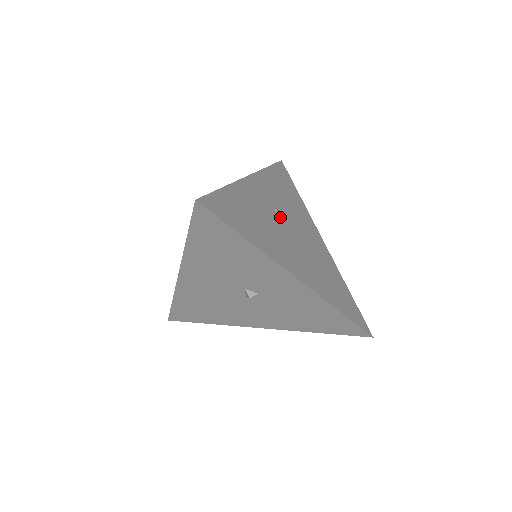
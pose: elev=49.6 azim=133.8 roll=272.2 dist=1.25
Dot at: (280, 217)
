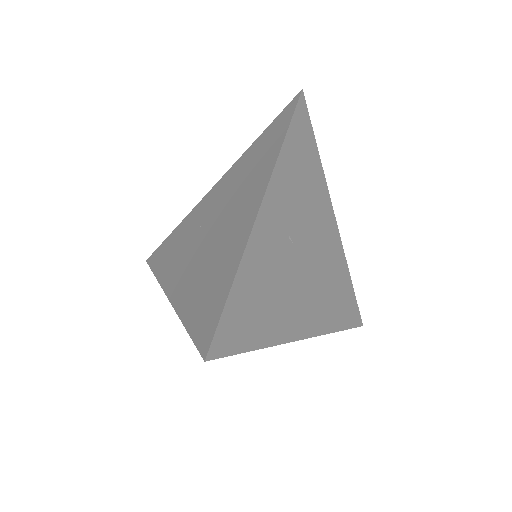
Dot at: (294, 244)
